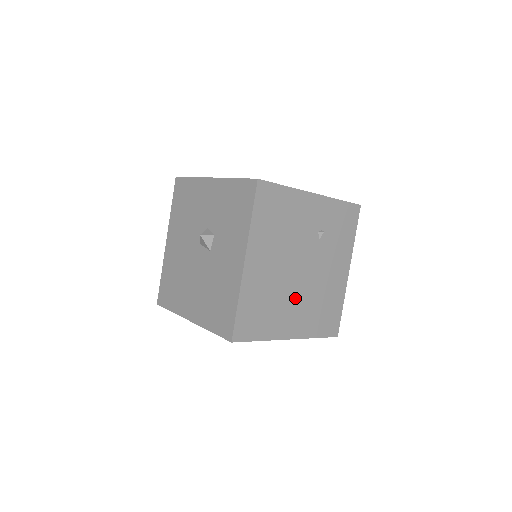
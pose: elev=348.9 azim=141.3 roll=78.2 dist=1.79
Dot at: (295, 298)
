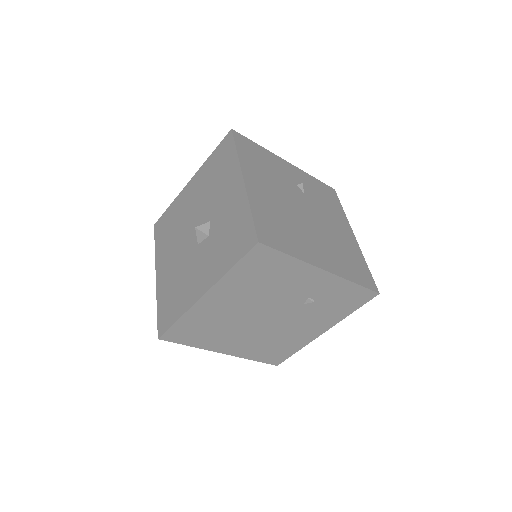
Dot at: (246, 332)
